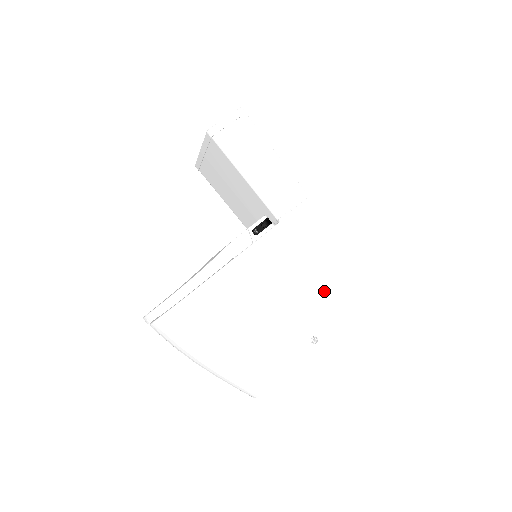
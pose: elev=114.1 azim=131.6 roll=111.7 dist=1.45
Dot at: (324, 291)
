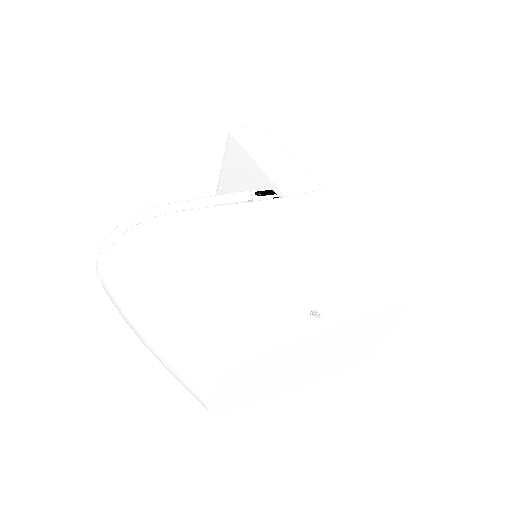
Dot at: (335, 269)
